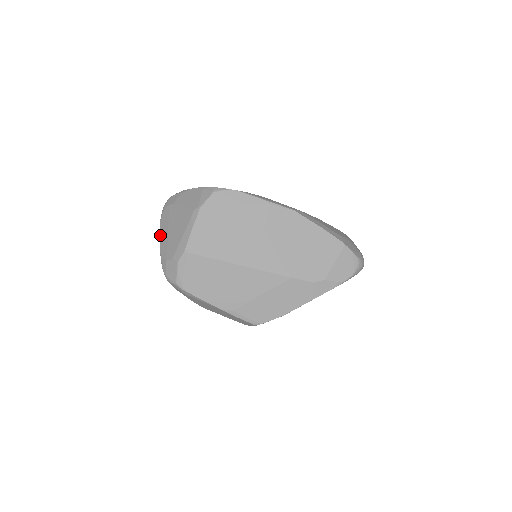
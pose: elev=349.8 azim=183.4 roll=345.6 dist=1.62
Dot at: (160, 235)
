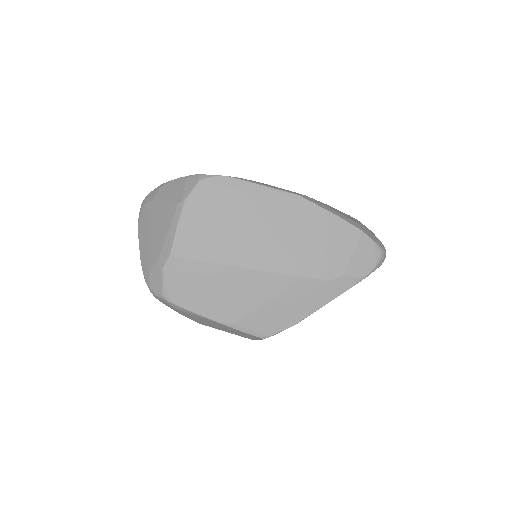
Dot at: (139, 240)
